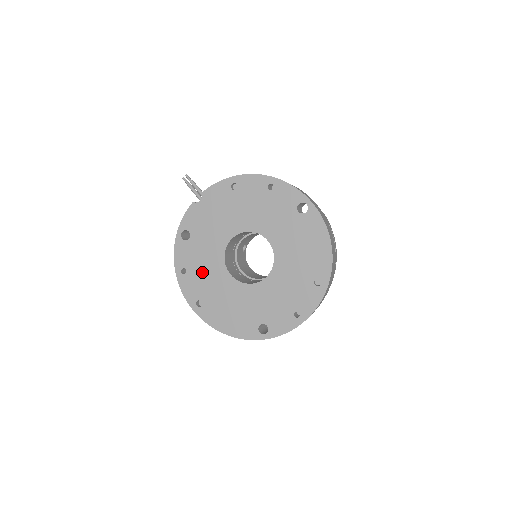
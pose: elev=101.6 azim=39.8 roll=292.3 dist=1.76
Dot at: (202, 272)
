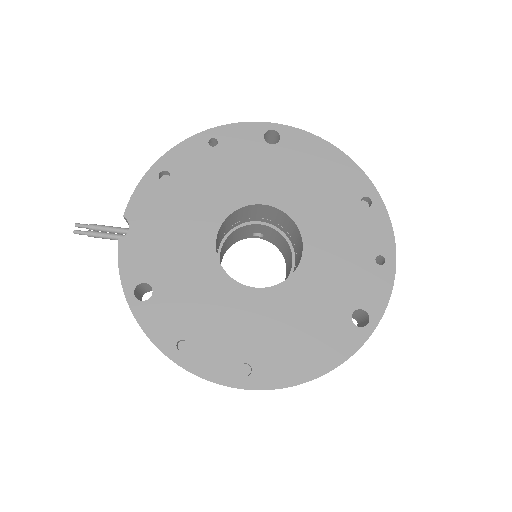
Dot at: (211, 321)
